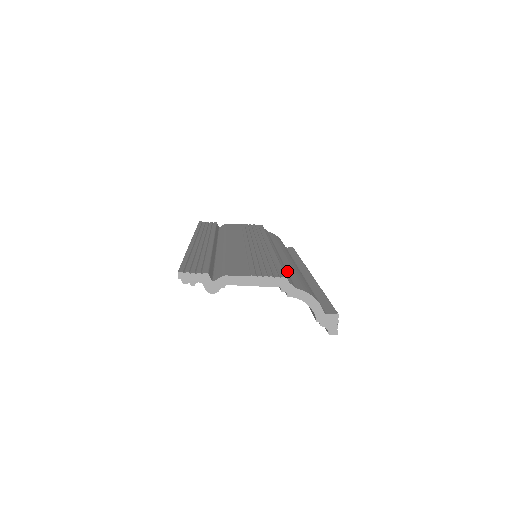
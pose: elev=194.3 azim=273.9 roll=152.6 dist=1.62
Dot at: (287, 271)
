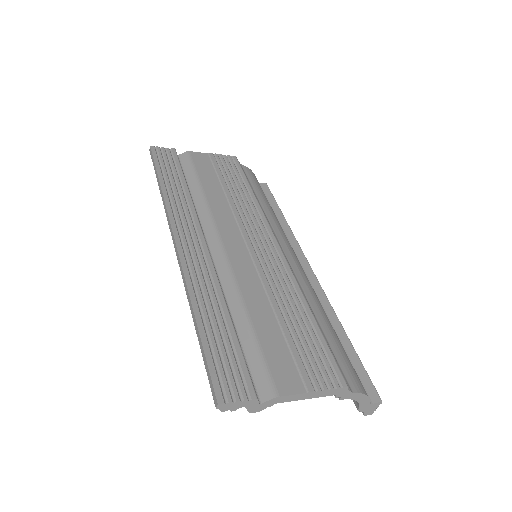
Dot at: (321, 328)
